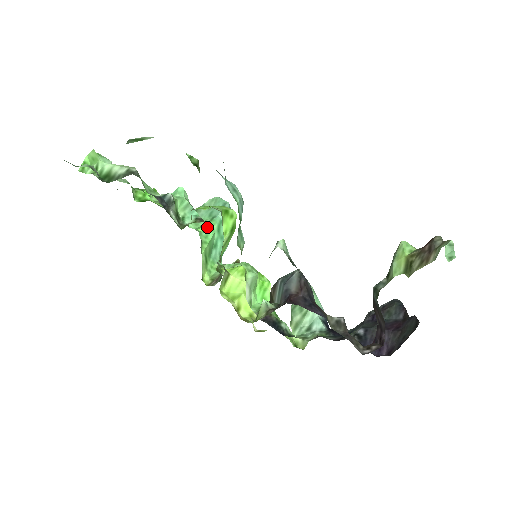
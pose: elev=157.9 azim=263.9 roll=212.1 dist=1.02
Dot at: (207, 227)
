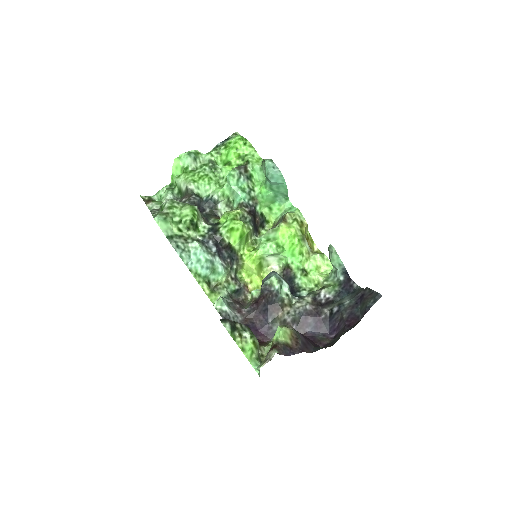
Dot at: (263, 189)
